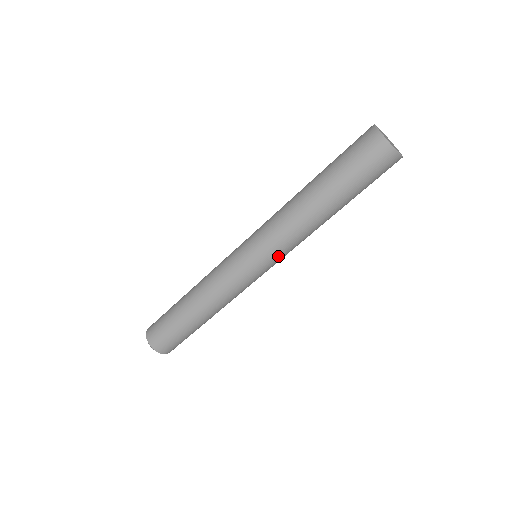
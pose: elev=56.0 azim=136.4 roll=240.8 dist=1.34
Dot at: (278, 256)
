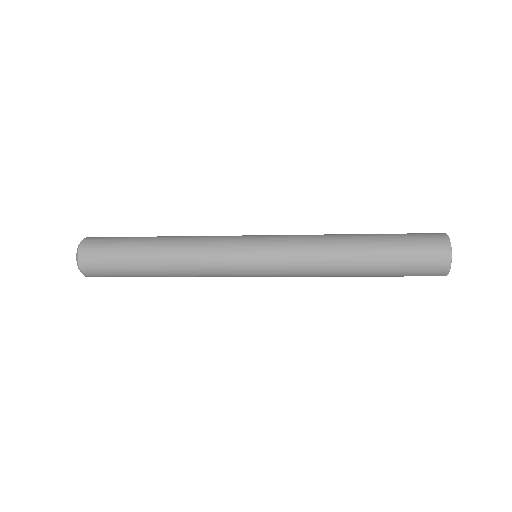
Dot at: occluded
